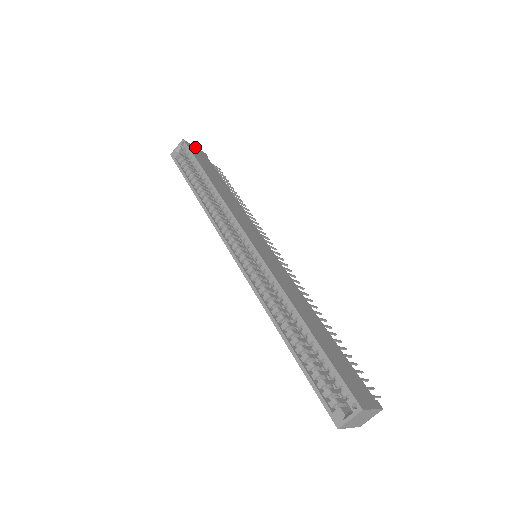
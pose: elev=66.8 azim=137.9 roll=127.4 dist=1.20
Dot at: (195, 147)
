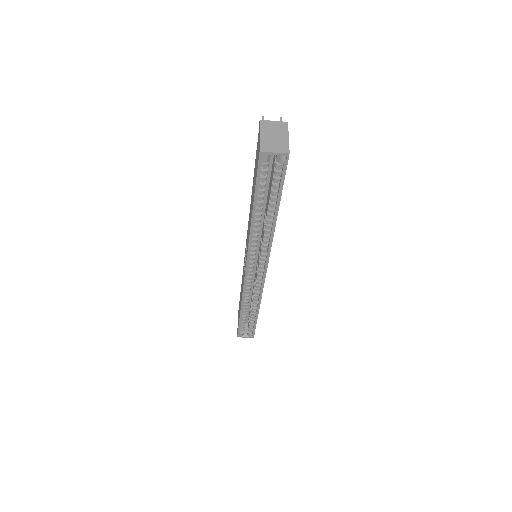
Dot at: occluded
